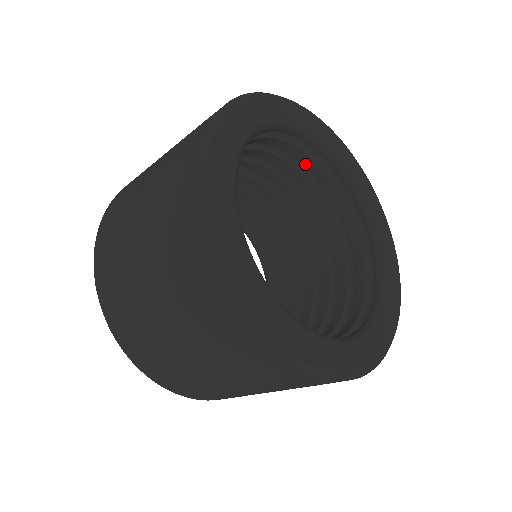
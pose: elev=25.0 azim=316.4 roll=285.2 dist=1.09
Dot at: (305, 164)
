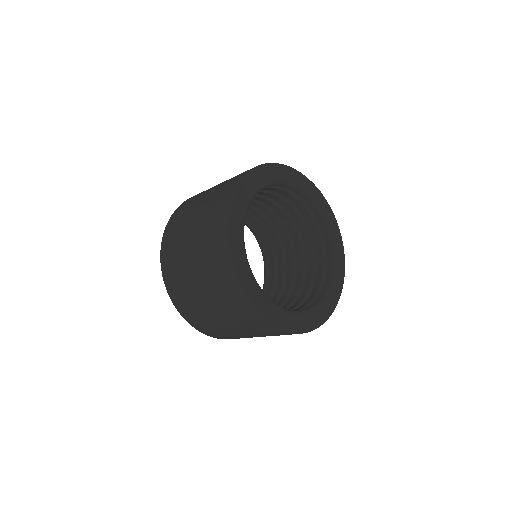
Dot at: (312, 229)
